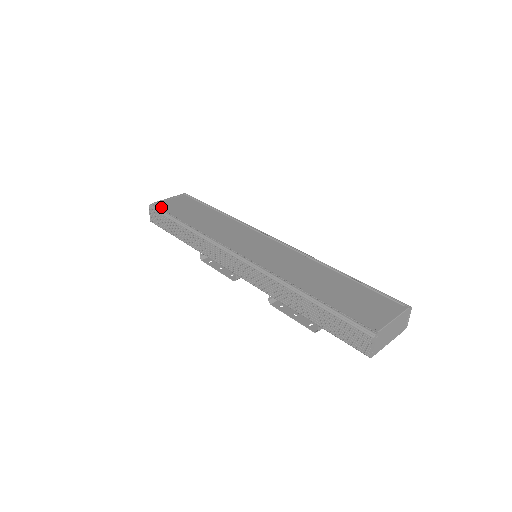
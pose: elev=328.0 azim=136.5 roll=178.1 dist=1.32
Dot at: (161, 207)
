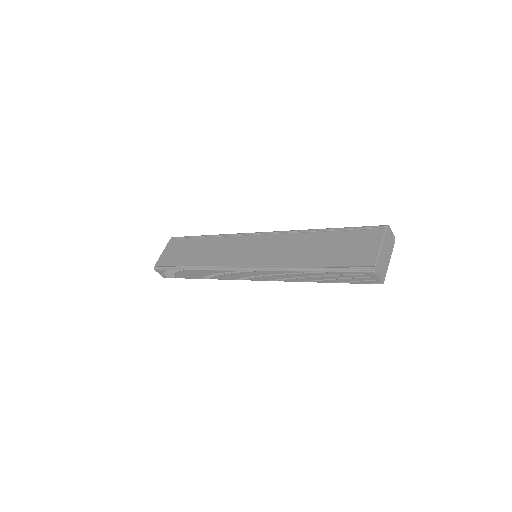
Dot at: (163, 264)
